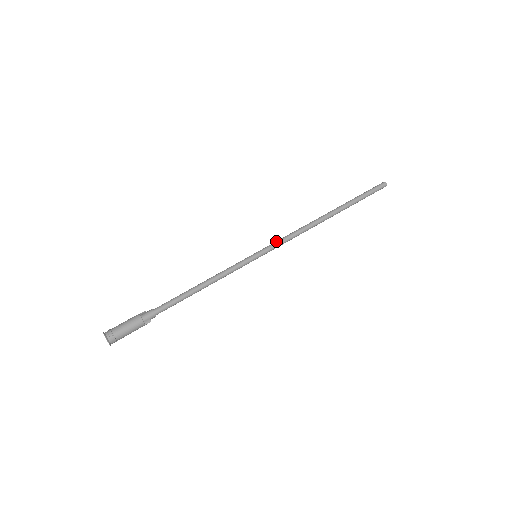
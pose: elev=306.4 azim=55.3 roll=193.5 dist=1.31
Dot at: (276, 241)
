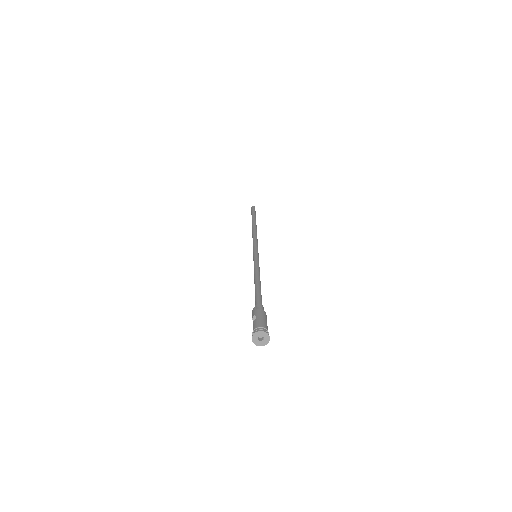
Dot at: (256, 244)
